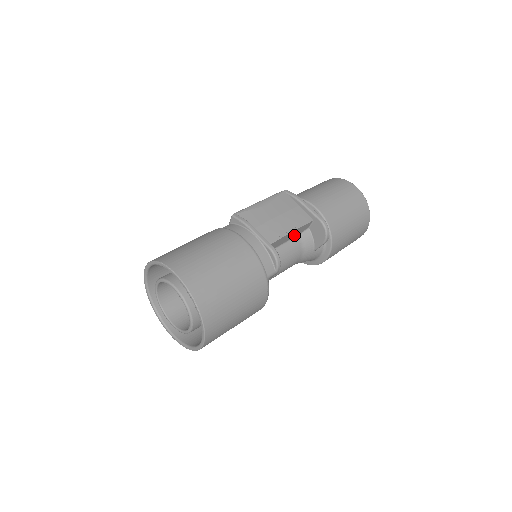
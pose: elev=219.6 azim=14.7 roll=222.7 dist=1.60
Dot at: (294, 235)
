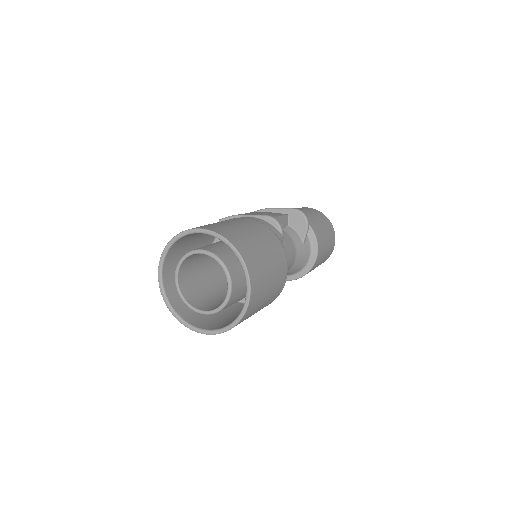
Dot at: occluded
